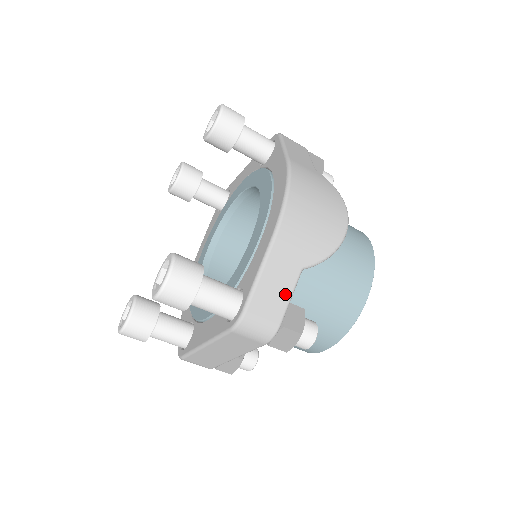
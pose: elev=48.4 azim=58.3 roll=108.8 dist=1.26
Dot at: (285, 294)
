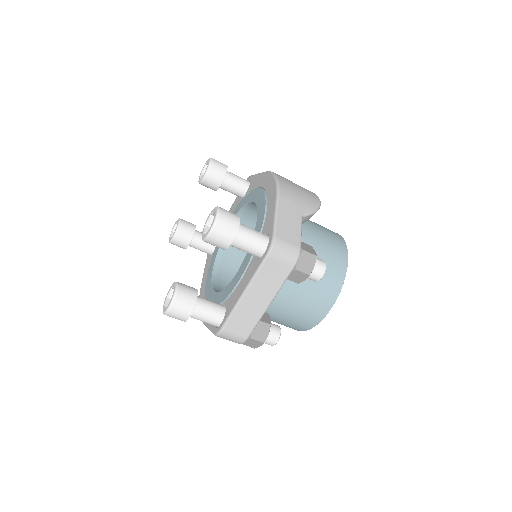
Dot at: (297, 229)
